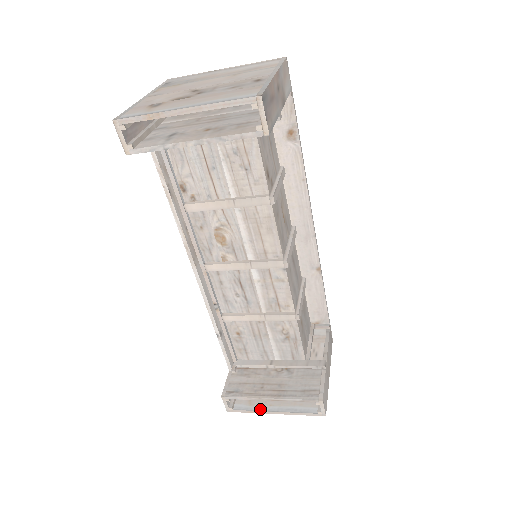
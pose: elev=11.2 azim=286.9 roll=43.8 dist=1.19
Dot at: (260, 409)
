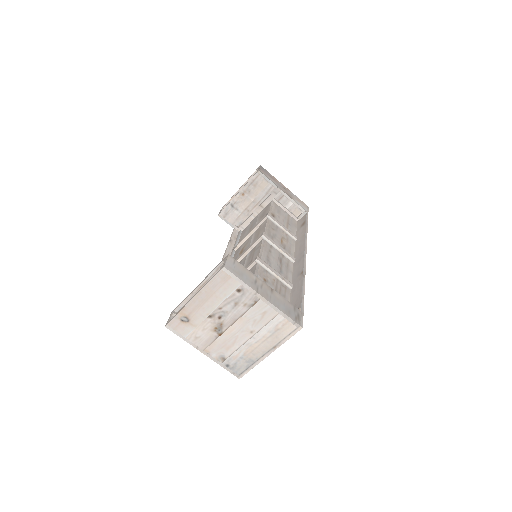
Dot at: (187, 306)
